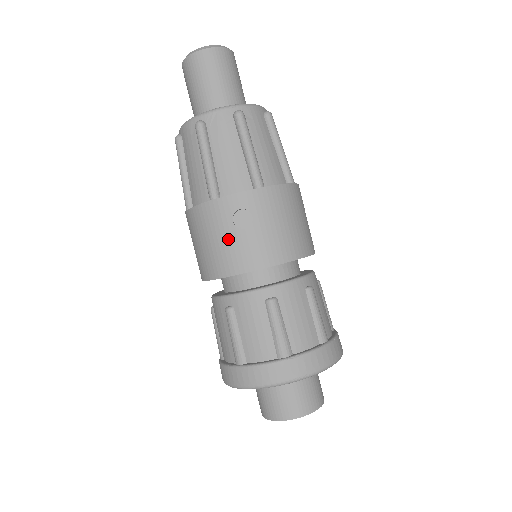
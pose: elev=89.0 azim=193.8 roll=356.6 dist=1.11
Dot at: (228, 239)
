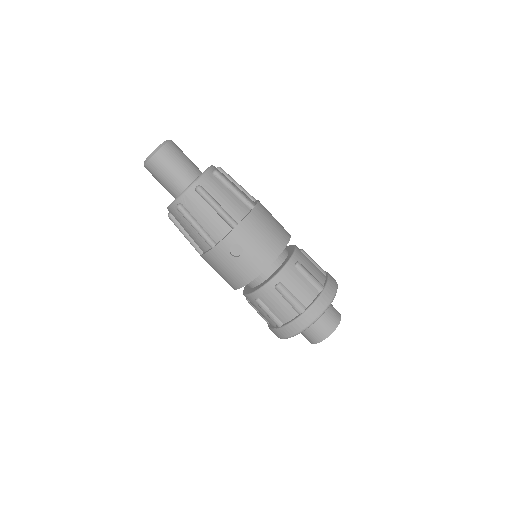
Dot at: (234, 265)
